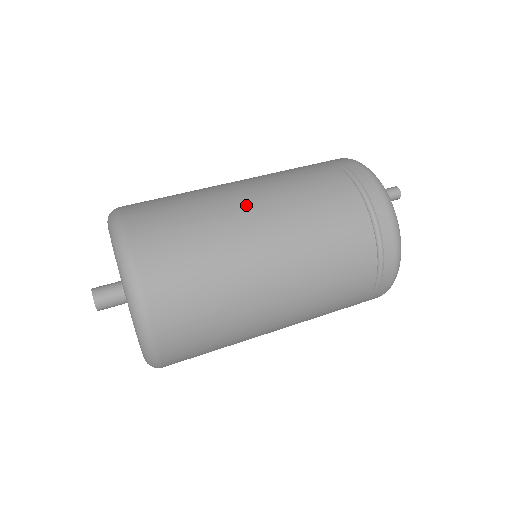
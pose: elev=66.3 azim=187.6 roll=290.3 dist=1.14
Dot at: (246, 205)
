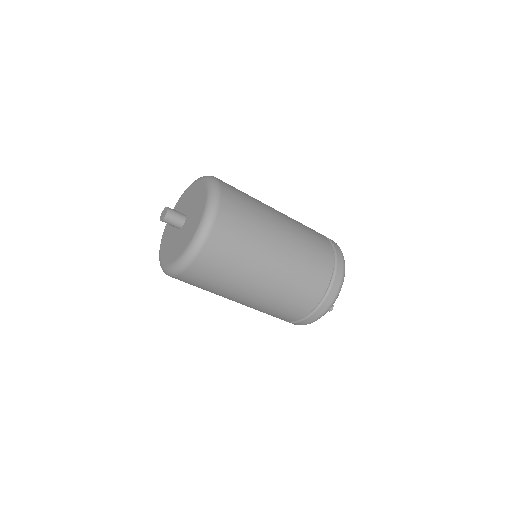
Dot at: (273, 208)
